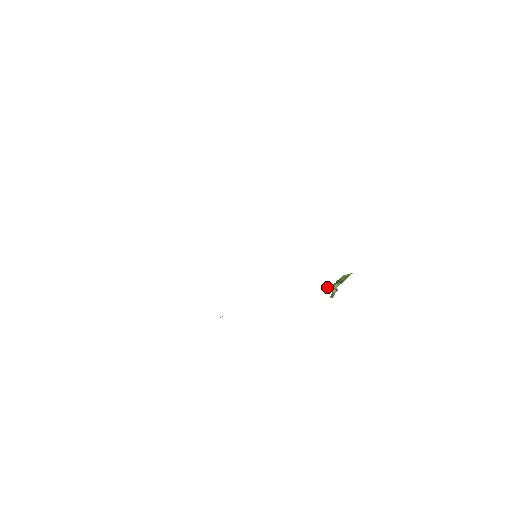
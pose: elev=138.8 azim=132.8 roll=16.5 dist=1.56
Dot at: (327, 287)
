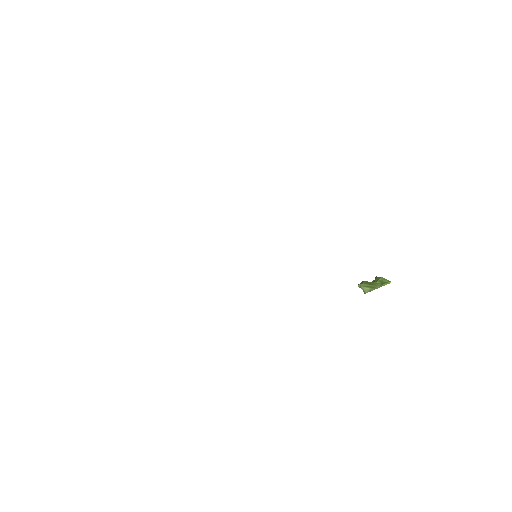
Dot at: (358, 284)
